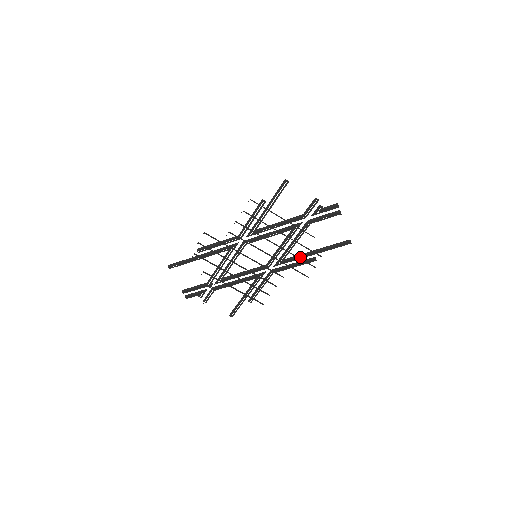
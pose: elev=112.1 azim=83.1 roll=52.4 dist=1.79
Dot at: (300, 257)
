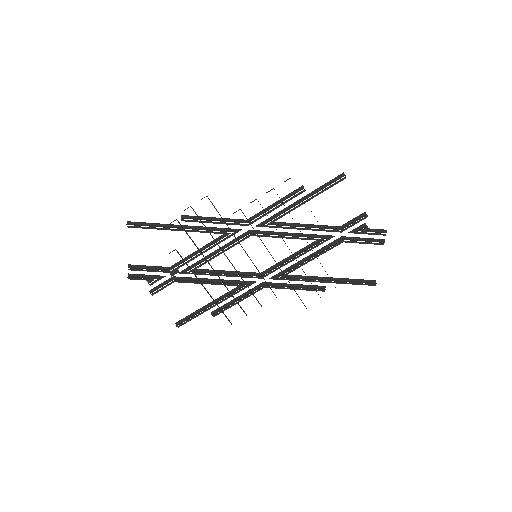
Dot at: (309, 279)
